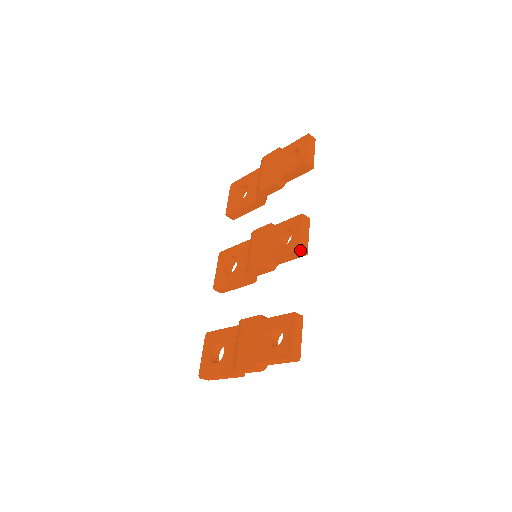
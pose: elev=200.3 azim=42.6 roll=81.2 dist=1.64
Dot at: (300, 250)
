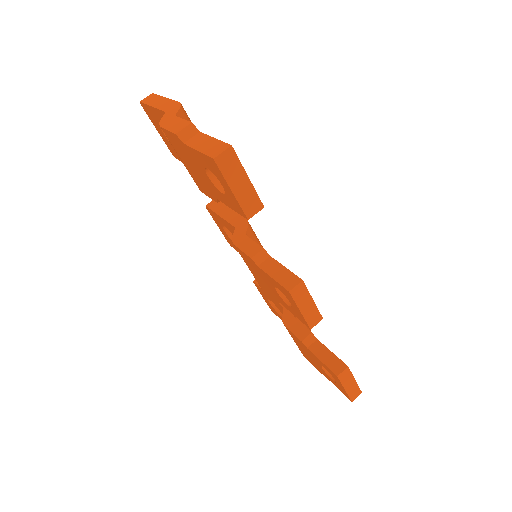
Dot at: (311, 328)
